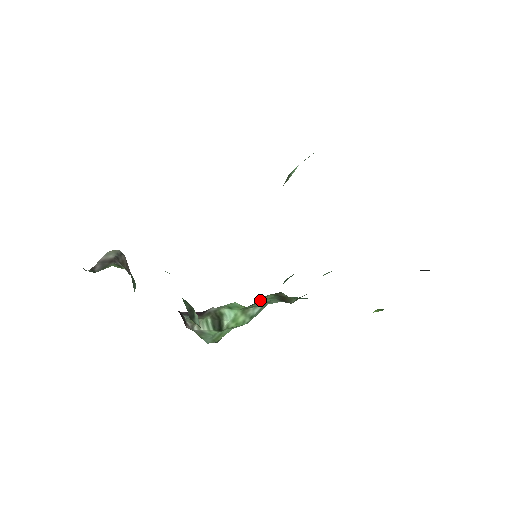
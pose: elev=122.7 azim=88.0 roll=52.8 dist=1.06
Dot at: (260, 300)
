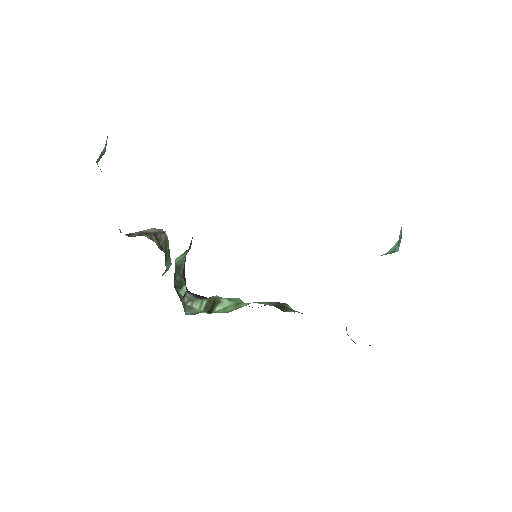
Dot at: occluded
